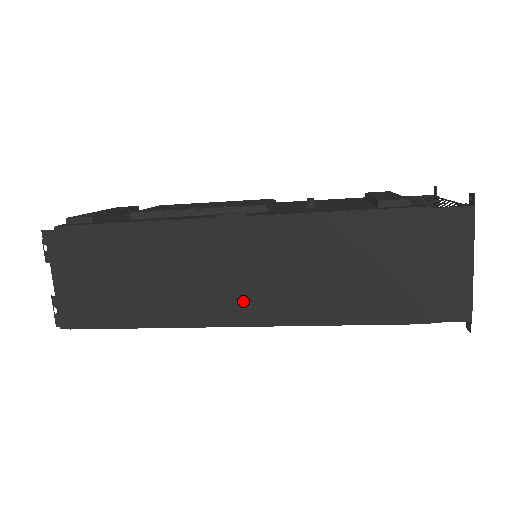
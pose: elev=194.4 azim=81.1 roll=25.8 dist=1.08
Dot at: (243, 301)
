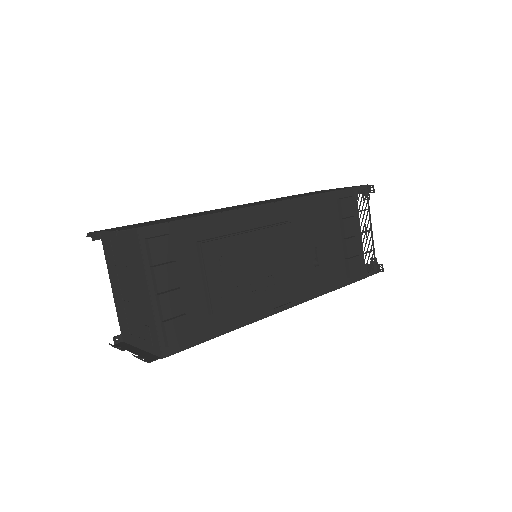
Dot at: occluded
